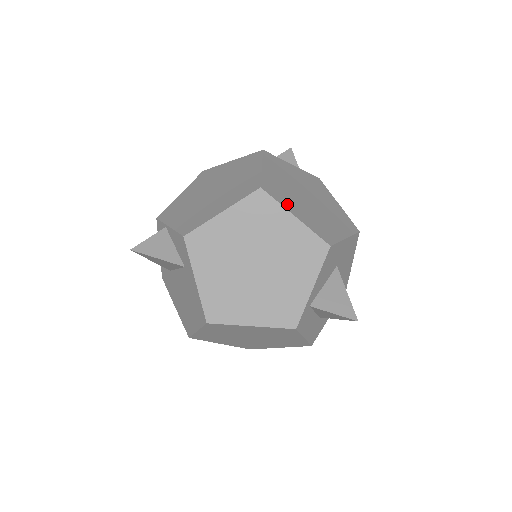
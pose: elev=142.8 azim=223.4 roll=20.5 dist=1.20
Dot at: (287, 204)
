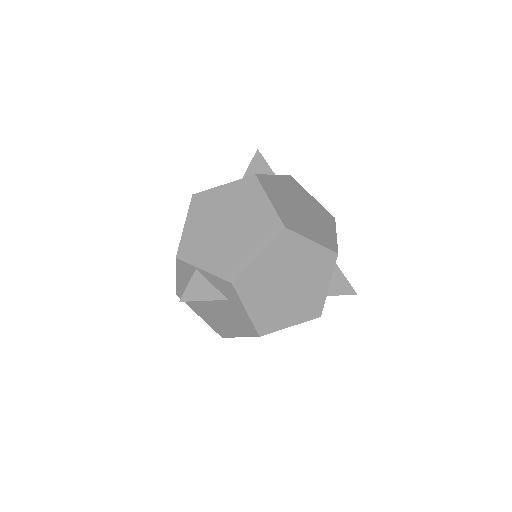
Dot at: (302, 231)
